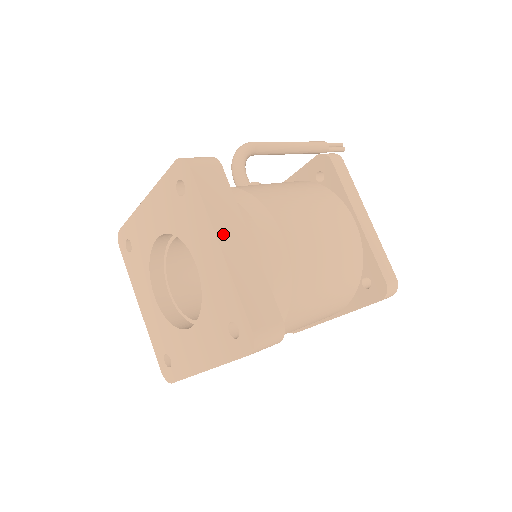
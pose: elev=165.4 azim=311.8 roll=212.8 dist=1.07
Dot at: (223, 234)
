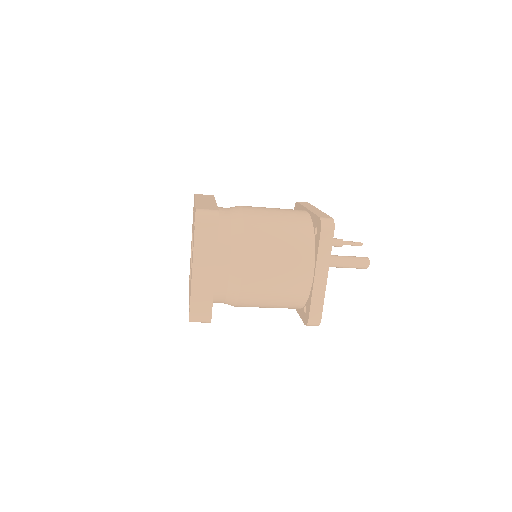
Dot at: (199, 200)
